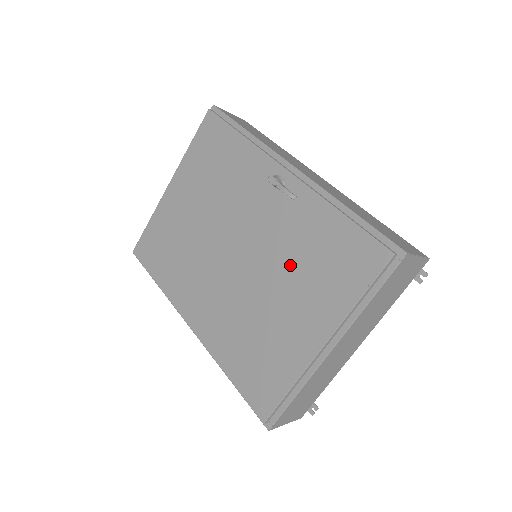
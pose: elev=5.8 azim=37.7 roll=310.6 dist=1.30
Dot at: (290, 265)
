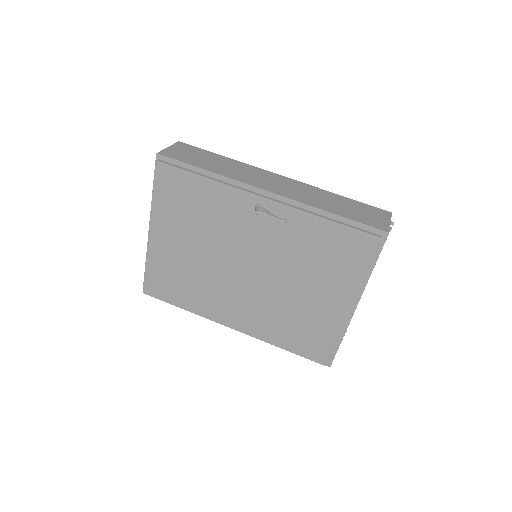
Dot at: (301, 266)
